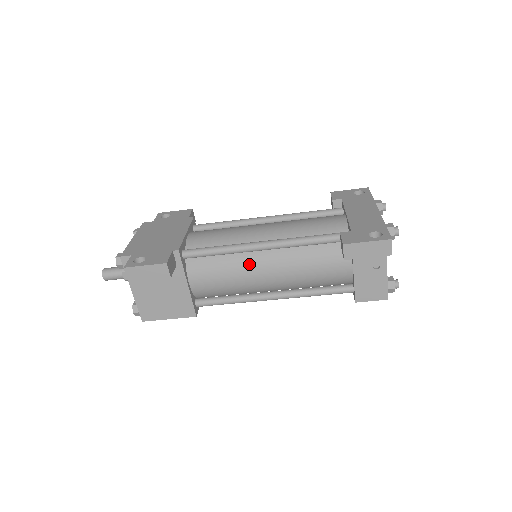
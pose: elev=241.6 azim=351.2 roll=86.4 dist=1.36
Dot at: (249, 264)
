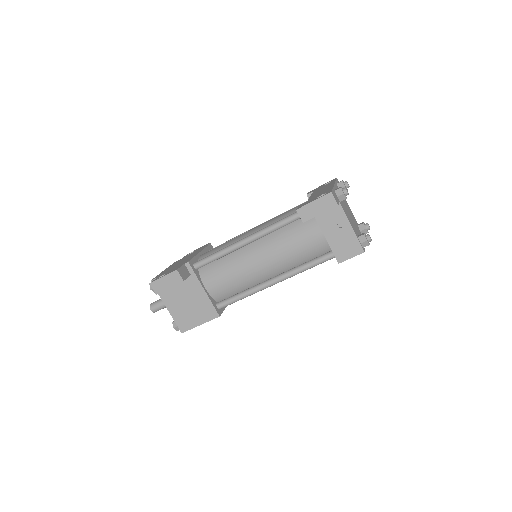
Dot at: (244, 258)
